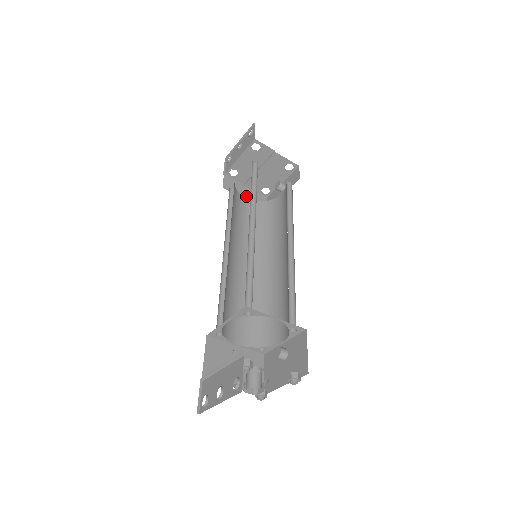
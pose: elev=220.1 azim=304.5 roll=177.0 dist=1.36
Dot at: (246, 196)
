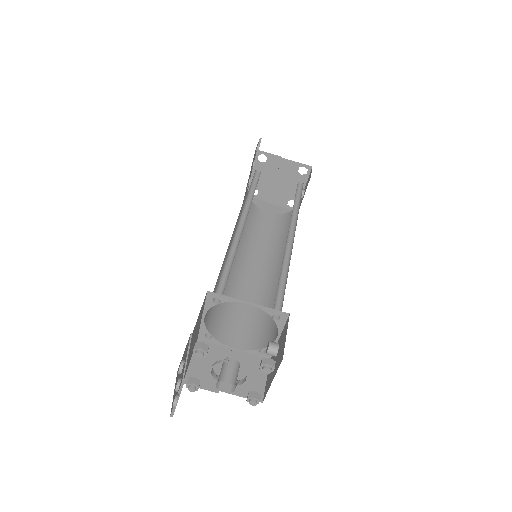
Dot at: (270, 212)
